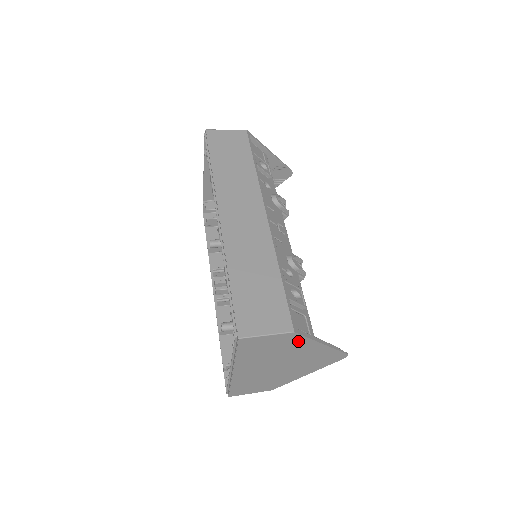
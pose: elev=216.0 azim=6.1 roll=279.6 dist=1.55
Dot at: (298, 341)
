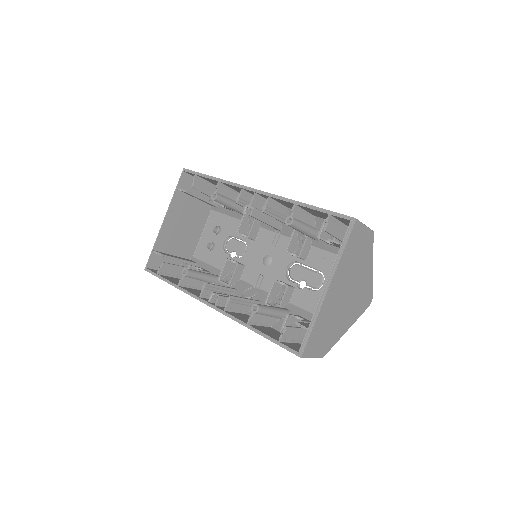
Dot at: (369, 250)
